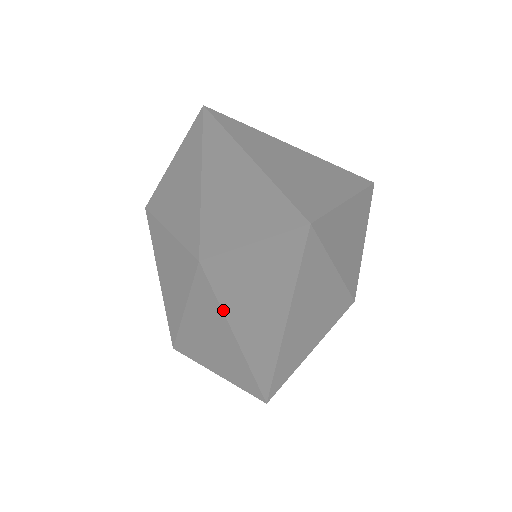
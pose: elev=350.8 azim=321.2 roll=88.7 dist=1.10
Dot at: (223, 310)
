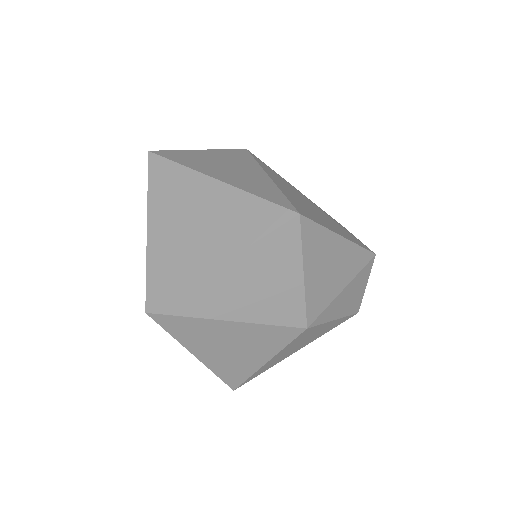
Dot at: occluded
